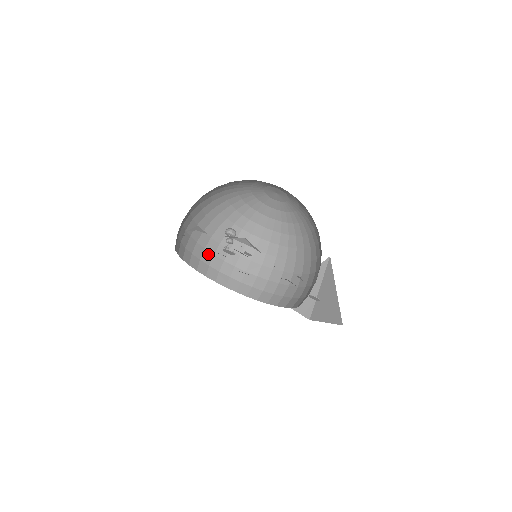
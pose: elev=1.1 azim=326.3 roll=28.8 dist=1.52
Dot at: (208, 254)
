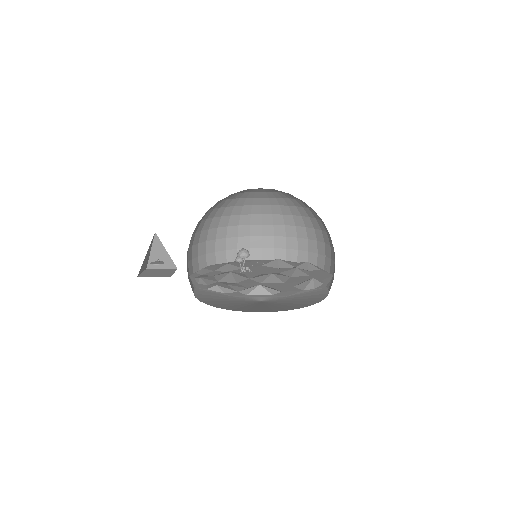
Dot at: (187, 268)
